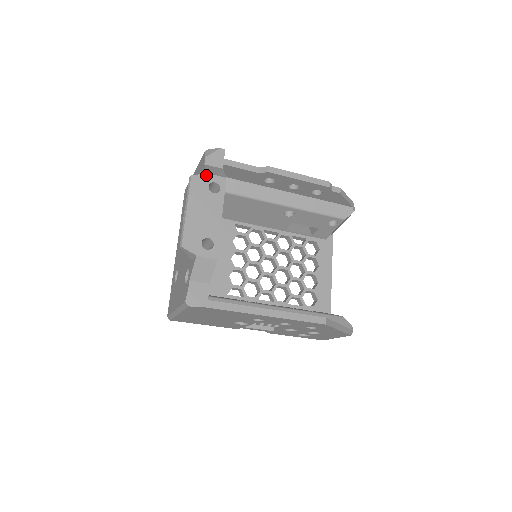
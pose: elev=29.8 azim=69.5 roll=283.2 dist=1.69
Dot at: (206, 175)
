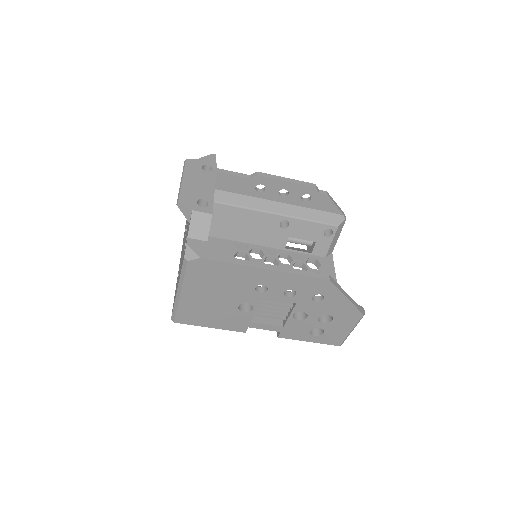
Dot at: (199, 160)
